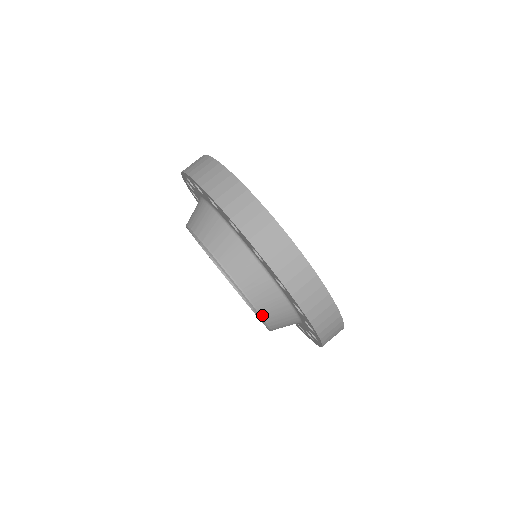
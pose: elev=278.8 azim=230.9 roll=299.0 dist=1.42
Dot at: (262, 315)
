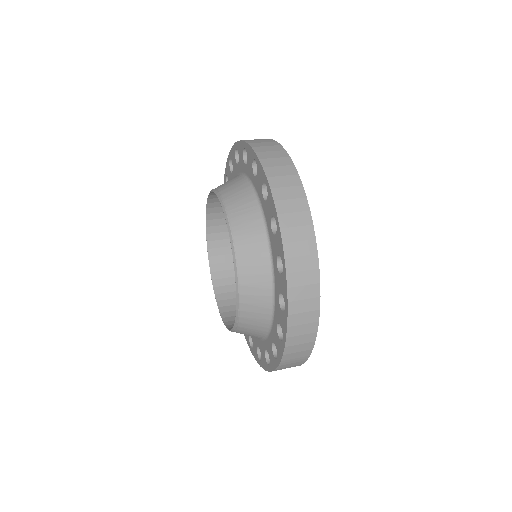
Dot at: (235, 247)
